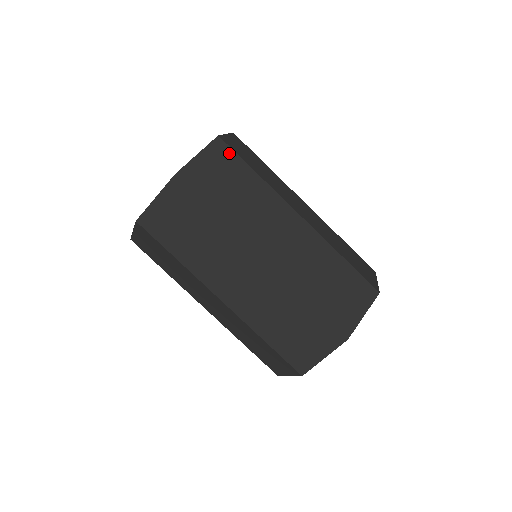
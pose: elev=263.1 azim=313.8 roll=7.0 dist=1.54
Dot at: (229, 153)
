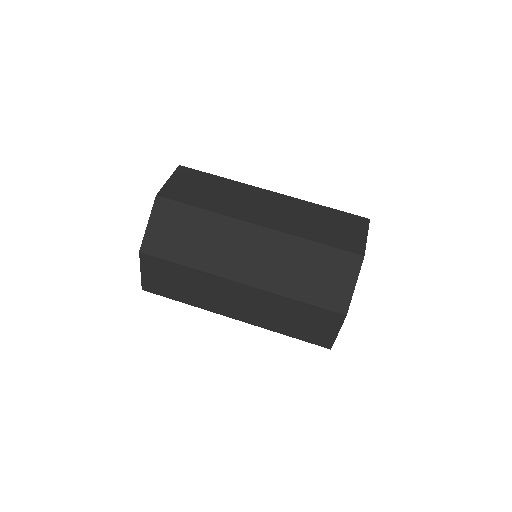
Dot at: occluded
